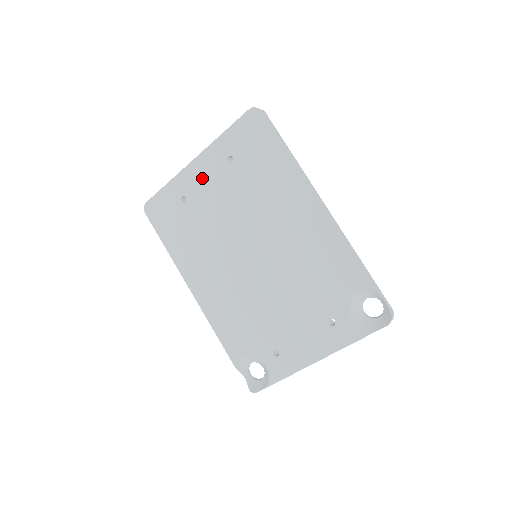
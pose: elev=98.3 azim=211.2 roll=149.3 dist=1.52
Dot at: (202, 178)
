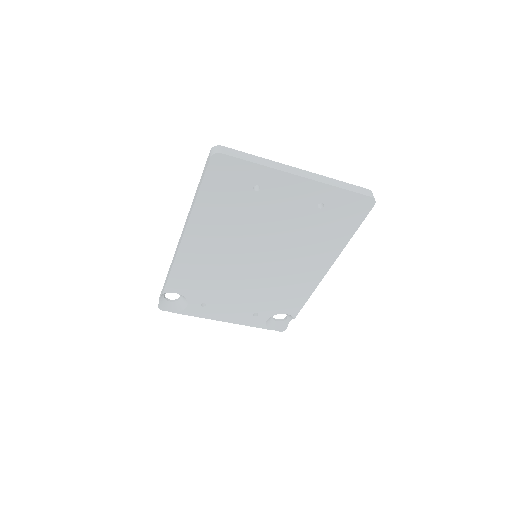
Dot at: (289, 193)
